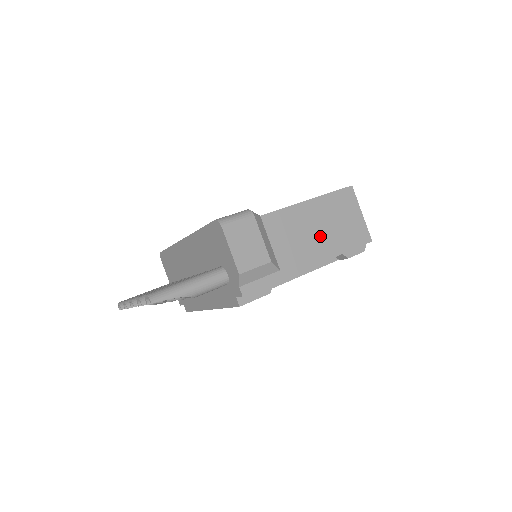
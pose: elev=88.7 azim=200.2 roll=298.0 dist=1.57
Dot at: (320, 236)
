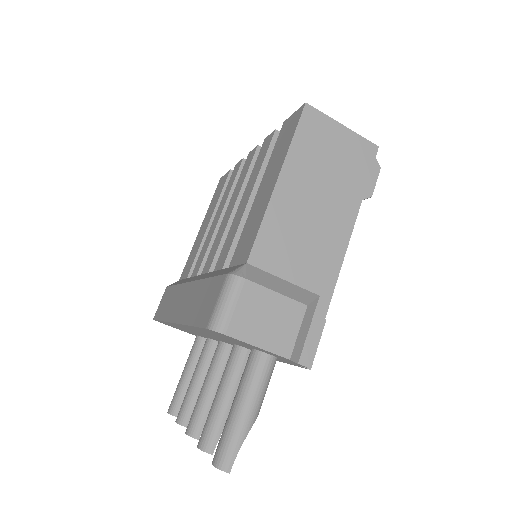
Dot at: (325, 207)
